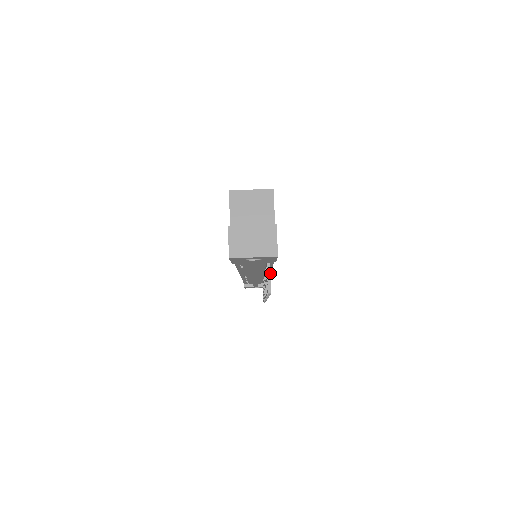
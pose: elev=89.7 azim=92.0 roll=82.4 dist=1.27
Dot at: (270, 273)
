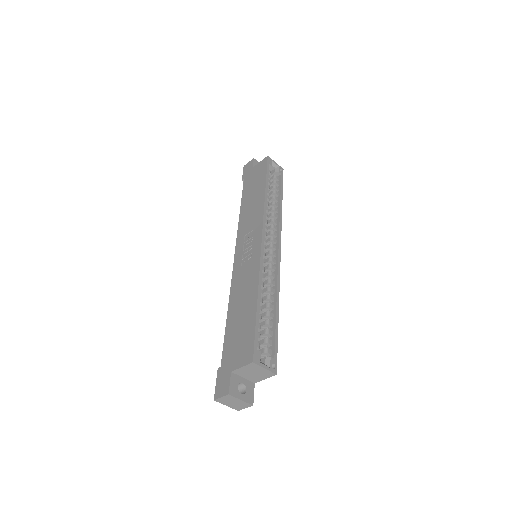
Dot at: occluded
